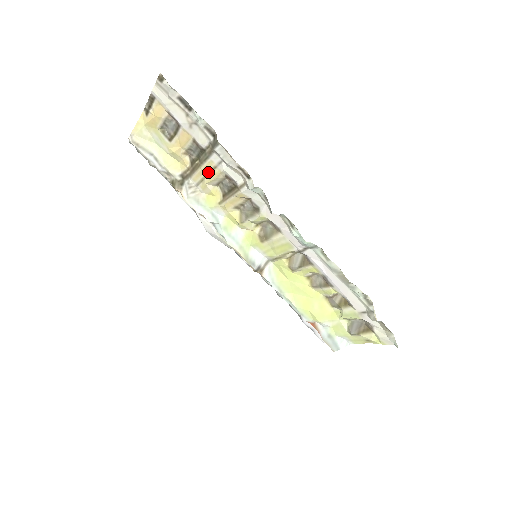
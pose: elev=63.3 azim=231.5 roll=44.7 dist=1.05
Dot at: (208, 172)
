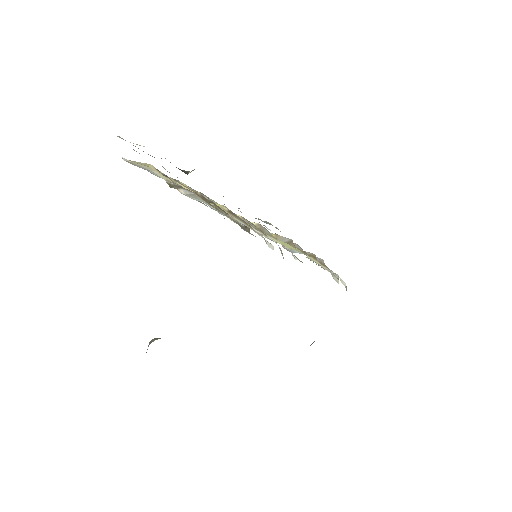
Dot at: occluded
